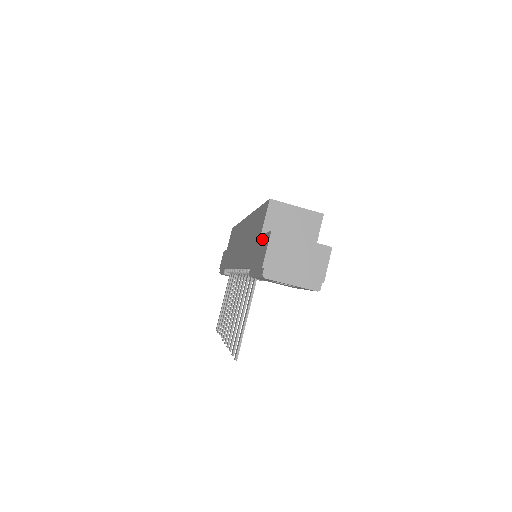
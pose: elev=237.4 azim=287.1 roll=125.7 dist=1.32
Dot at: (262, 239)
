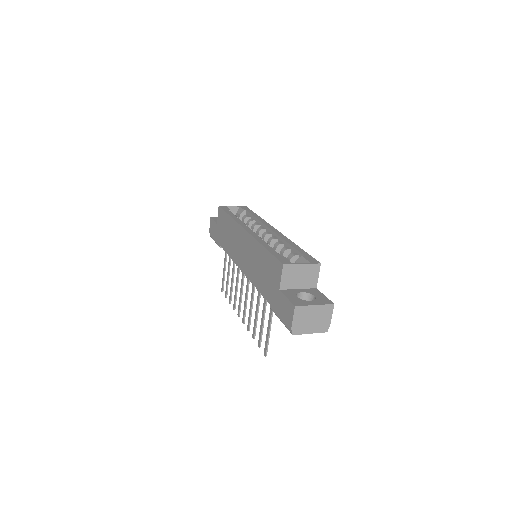
Dot at: (283, 299)
